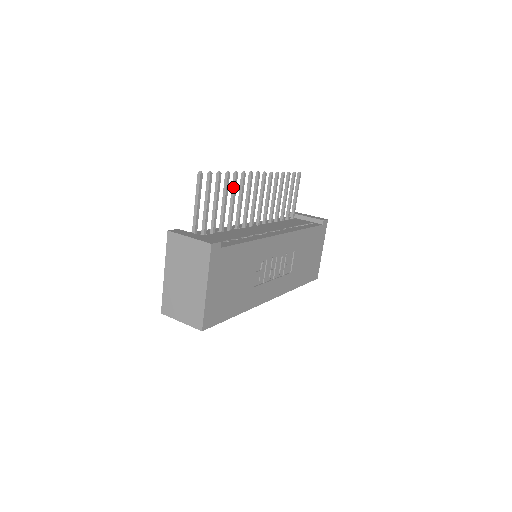
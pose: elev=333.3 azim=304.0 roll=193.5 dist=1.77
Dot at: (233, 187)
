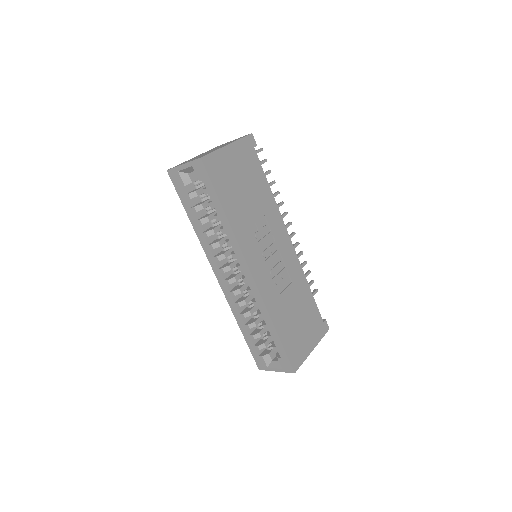
Dot at: occluded
